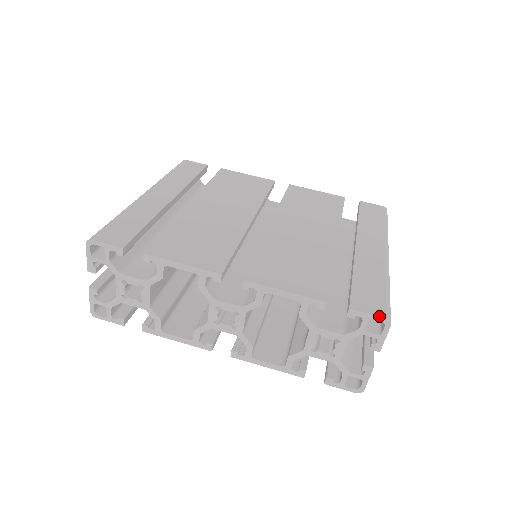
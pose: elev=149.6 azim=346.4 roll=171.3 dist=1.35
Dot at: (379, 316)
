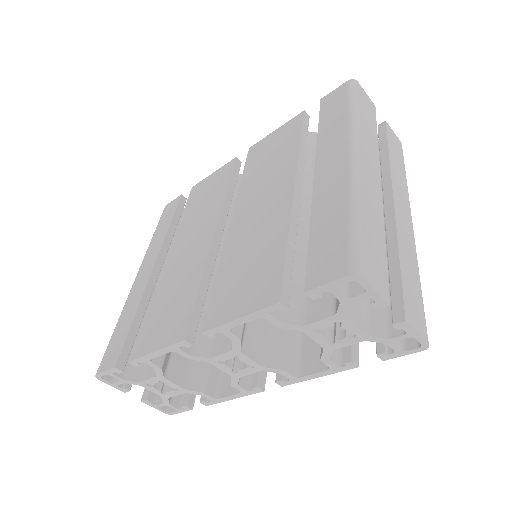
Dot at: (339, 279)
